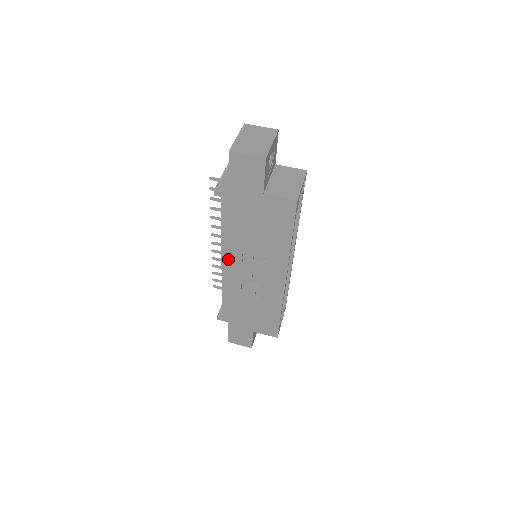
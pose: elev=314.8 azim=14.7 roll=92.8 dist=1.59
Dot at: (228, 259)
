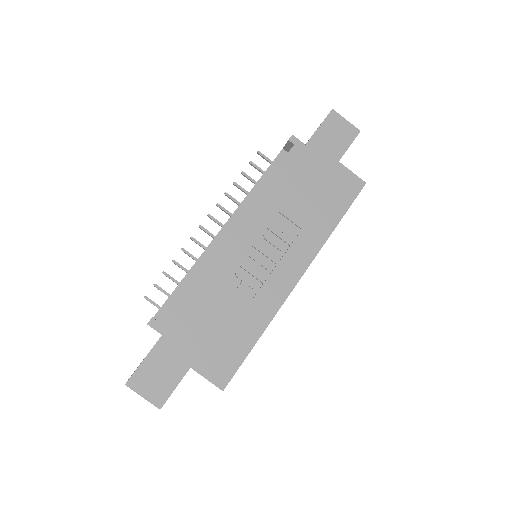
Dot at: (247, 221)
